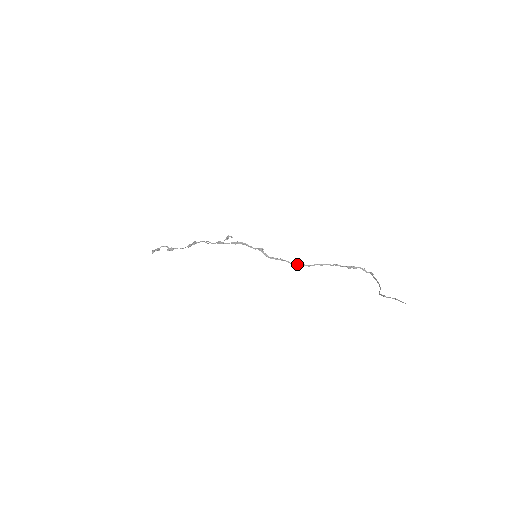
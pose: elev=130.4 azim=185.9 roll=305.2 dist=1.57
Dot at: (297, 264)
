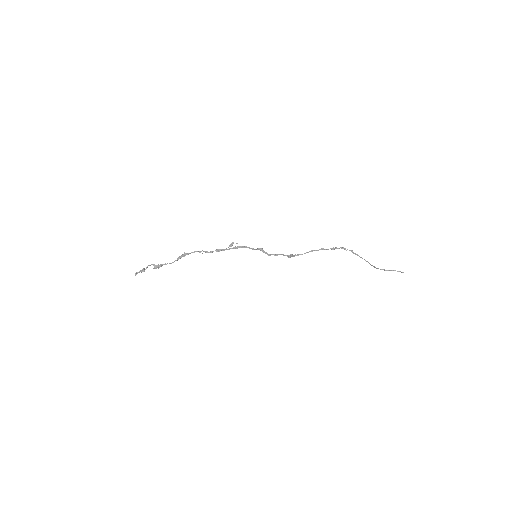
Dot at: (292, 255)
